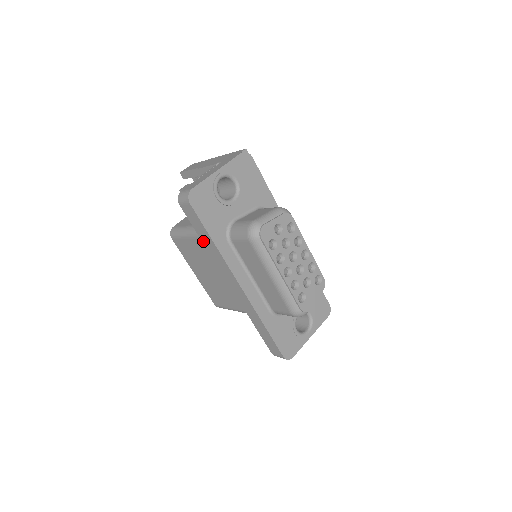
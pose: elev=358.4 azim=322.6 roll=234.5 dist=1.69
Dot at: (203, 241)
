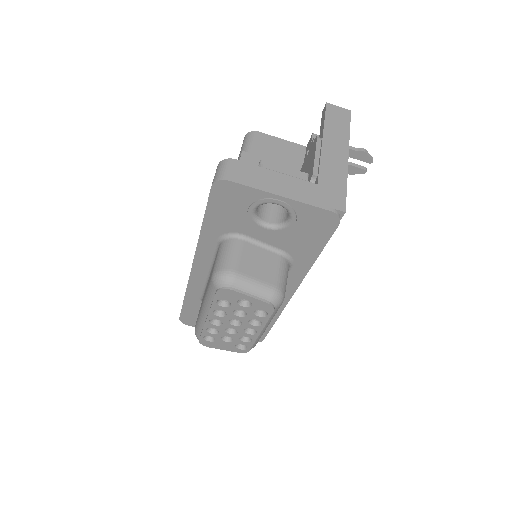
Dot at: occluded
